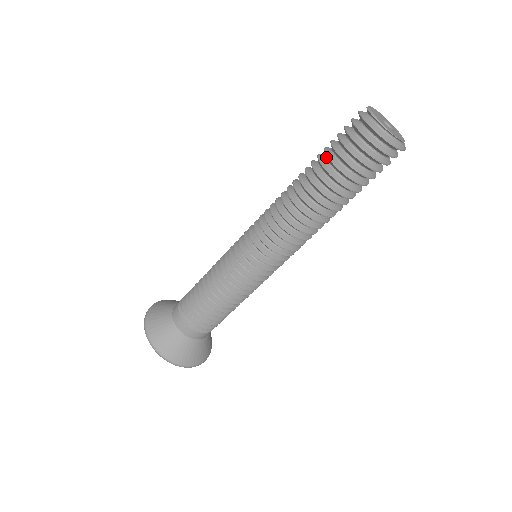
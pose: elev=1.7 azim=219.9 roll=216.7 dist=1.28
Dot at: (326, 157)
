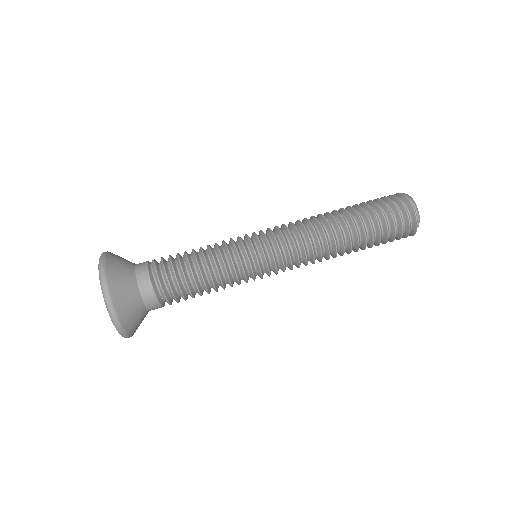
Dot at: (363, 206)
